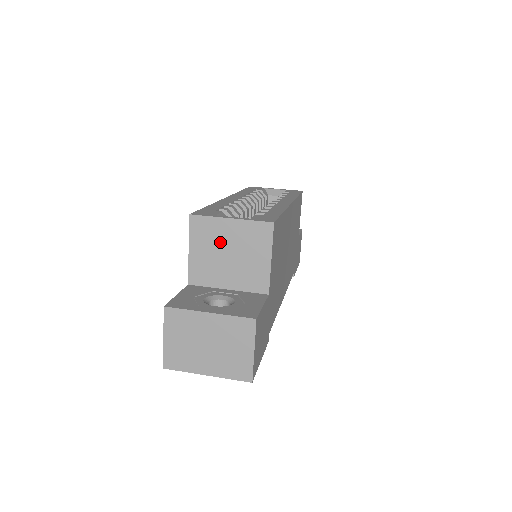
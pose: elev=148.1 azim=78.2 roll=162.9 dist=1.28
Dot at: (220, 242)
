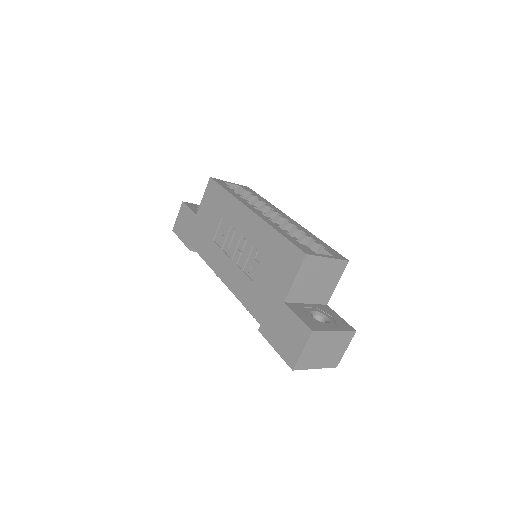
Dot at: (316, 273)
